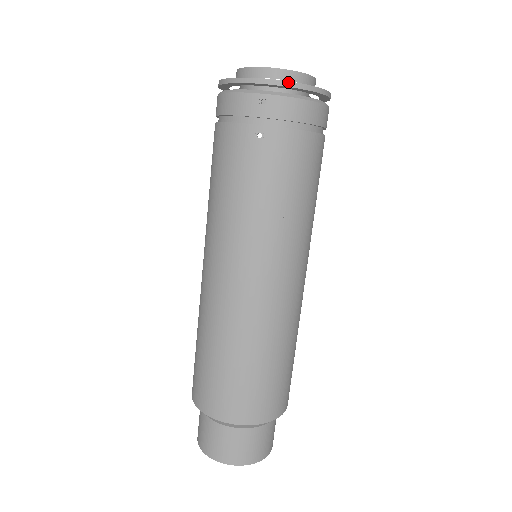
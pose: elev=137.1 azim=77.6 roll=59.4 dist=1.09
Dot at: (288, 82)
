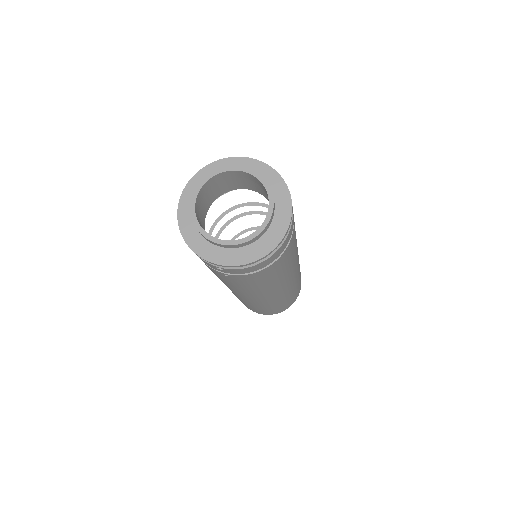
Dot at: (237, 266)
